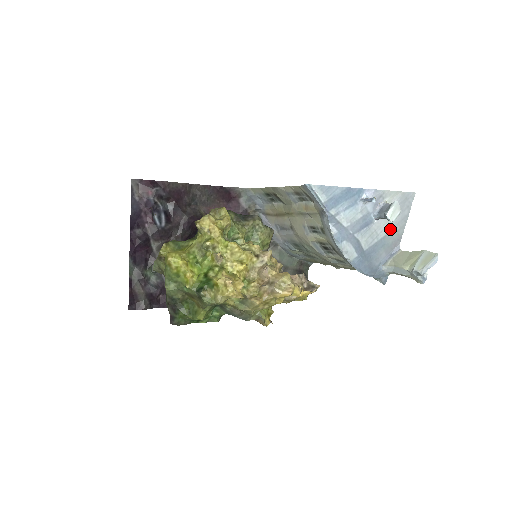
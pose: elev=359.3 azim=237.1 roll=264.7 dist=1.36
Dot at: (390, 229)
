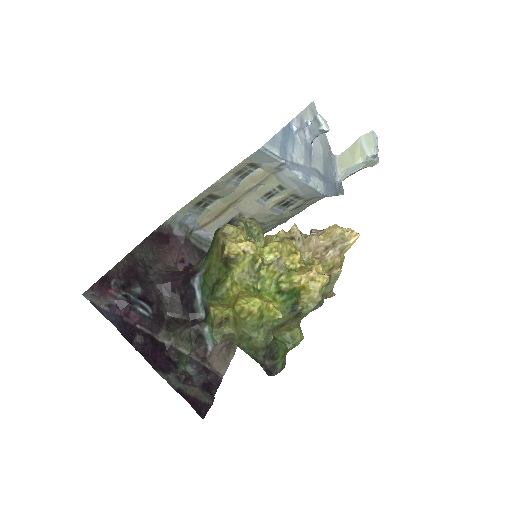
Dot at: (321, 144)
